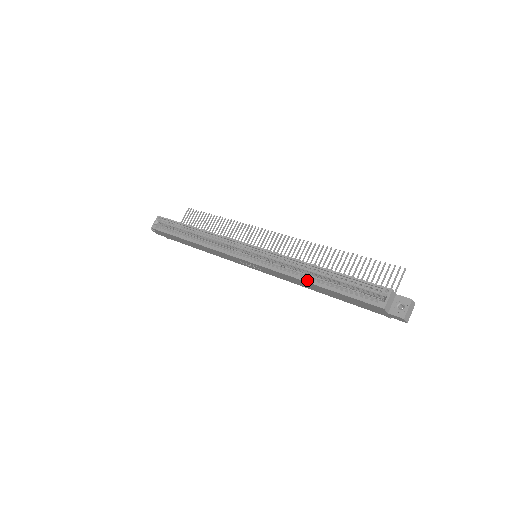
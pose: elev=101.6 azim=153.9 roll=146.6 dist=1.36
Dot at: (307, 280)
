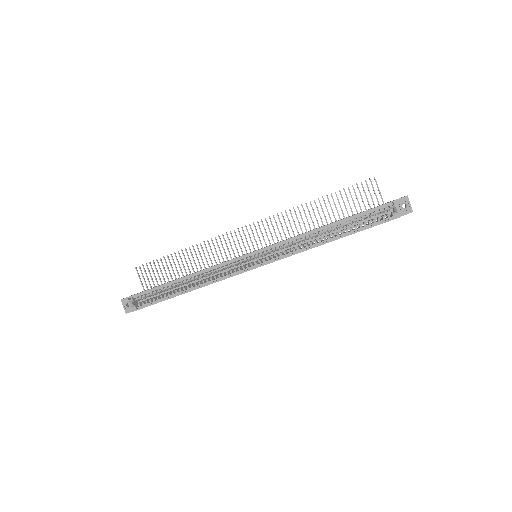
Dot at: (327, 241)
